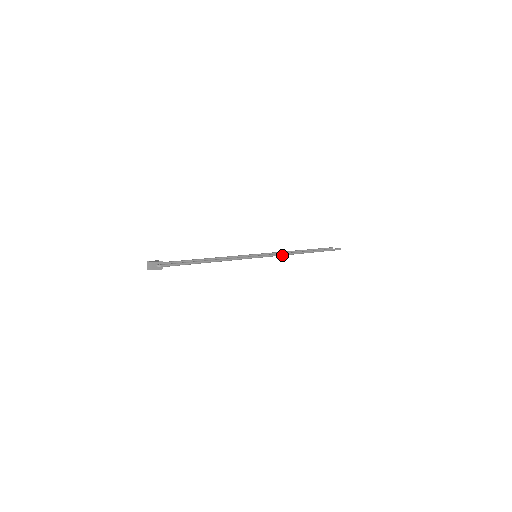
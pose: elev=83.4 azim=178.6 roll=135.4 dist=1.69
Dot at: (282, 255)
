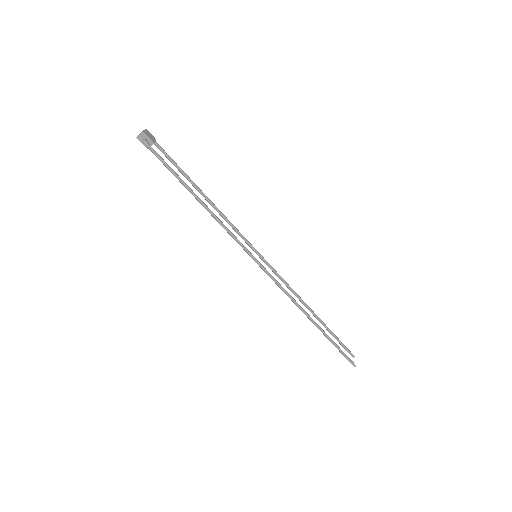
Dot at: (281, 288)
